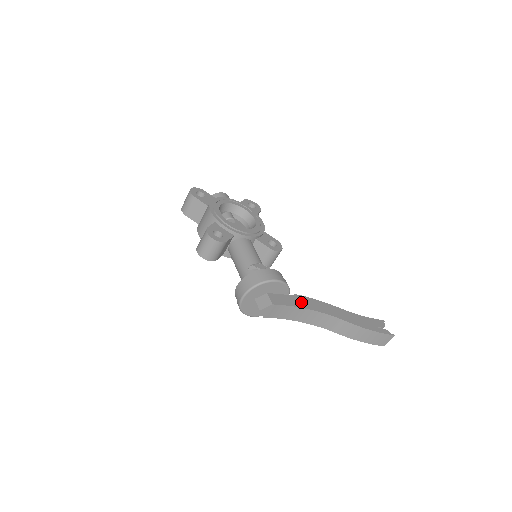
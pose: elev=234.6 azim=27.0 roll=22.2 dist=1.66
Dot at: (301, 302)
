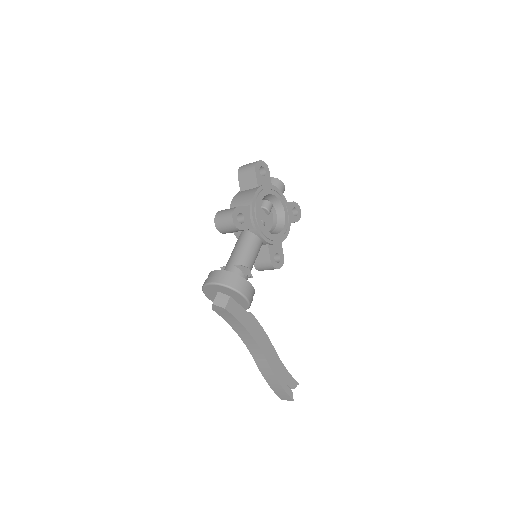
Dot at: (249, 323)
